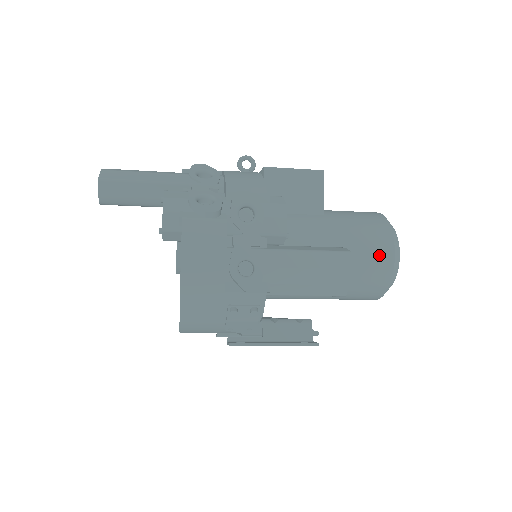
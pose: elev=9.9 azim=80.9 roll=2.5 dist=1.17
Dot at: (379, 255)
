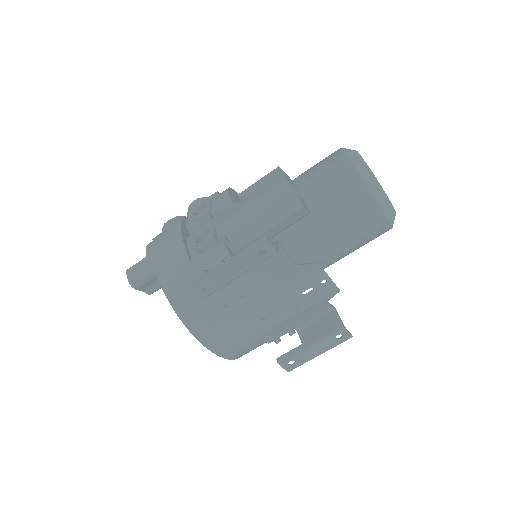
Dot at: (332, 166)
